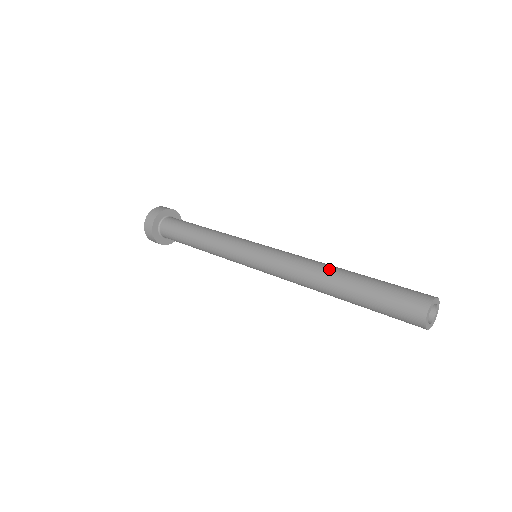
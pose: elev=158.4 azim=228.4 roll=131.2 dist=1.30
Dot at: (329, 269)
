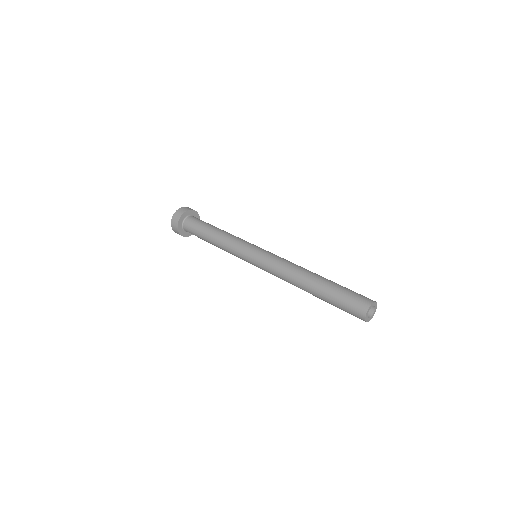
Dot at: (309, 272)
